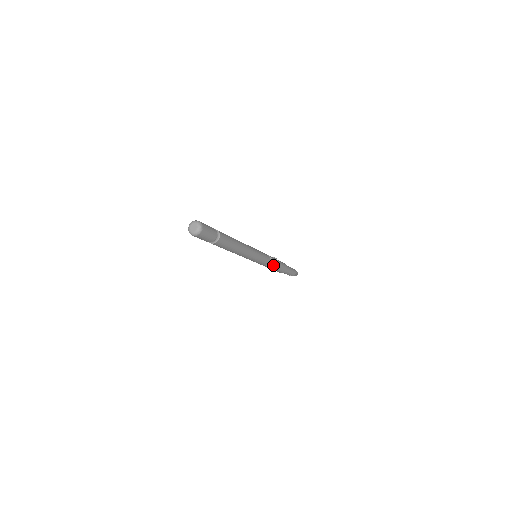
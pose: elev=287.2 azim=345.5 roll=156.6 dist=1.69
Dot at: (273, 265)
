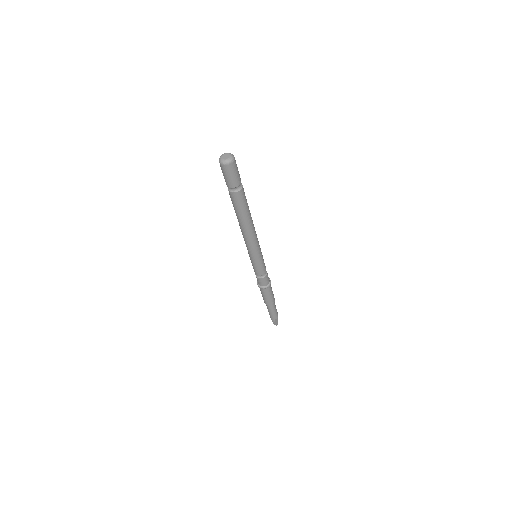
Dot at: (268, 277)
